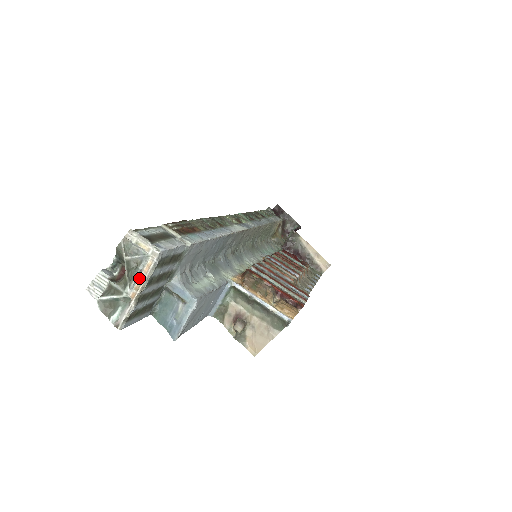
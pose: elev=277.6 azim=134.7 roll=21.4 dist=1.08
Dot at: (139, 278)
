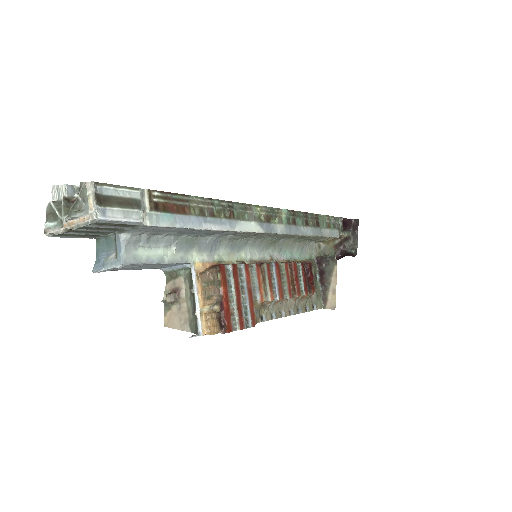
Dot at: (74, 220)
